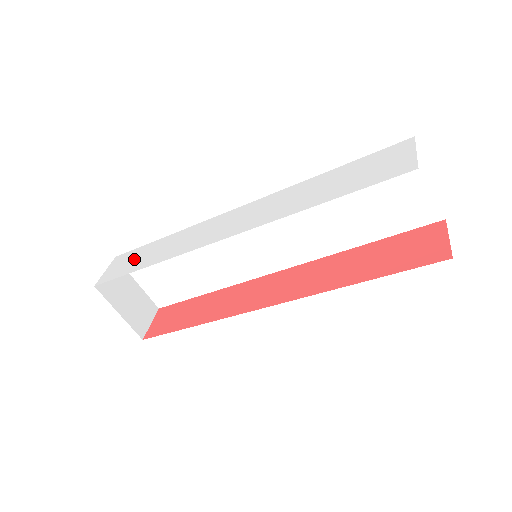
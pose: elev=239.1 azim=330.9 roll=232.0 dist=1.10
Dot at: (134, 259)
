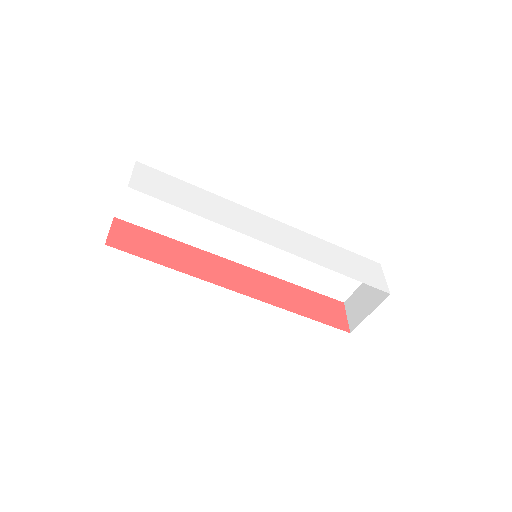
Dot at: (171, 189)
